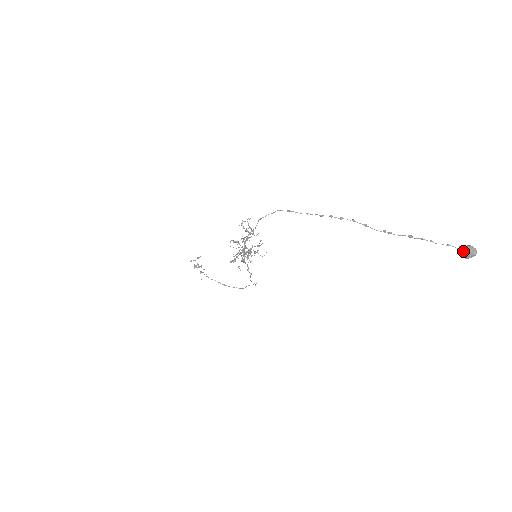
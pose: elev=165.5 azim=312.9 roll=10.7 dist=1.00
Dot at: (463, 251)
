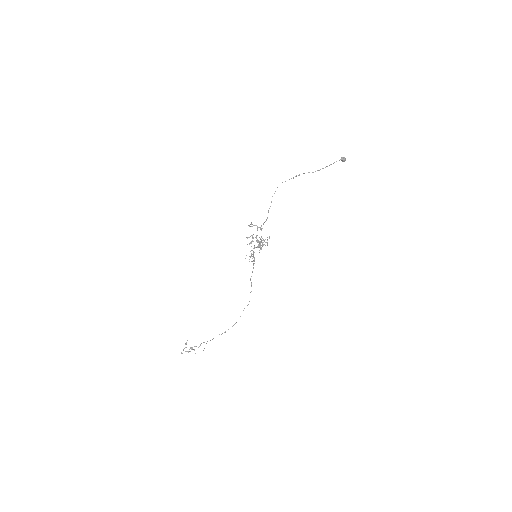
Dot at: (342, 160)
